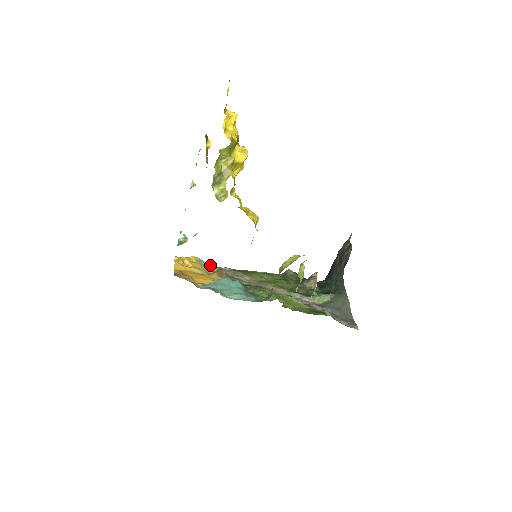
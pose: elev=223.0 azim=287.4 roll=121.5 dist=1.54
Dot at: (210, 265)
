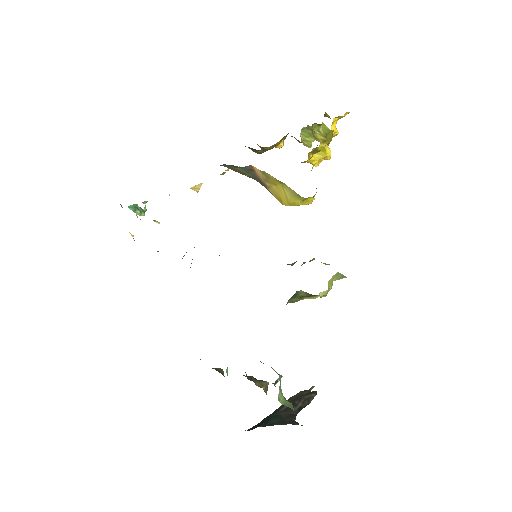
Dot at: occluded
